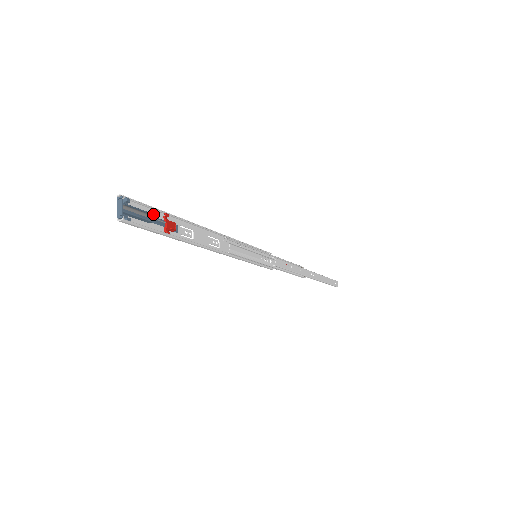
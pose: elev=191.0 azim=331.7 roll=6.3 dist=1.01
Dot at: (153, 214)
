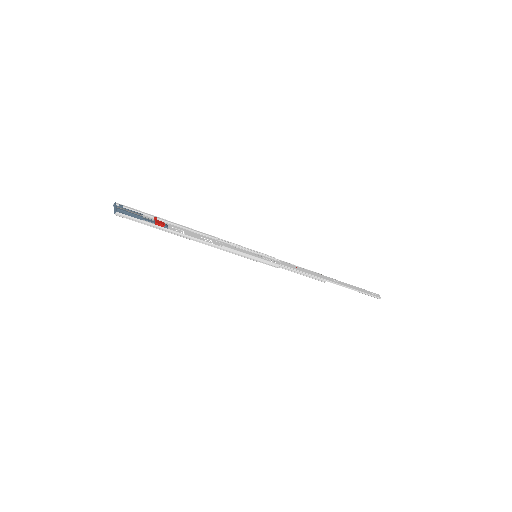
Dot at: (145, 217)
